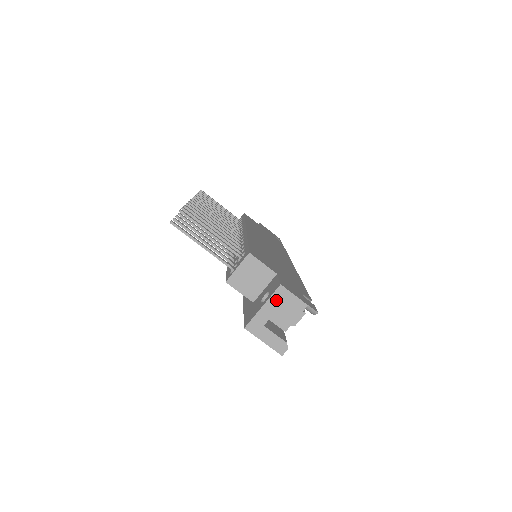
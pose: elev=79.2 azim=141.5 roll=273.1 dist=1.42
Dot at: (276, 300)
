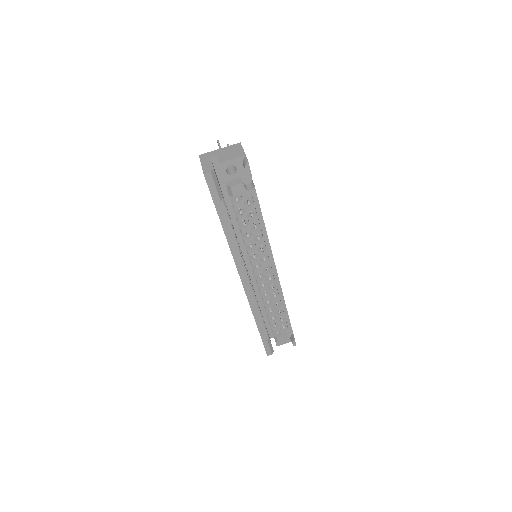
Dot at: (230, 148)
